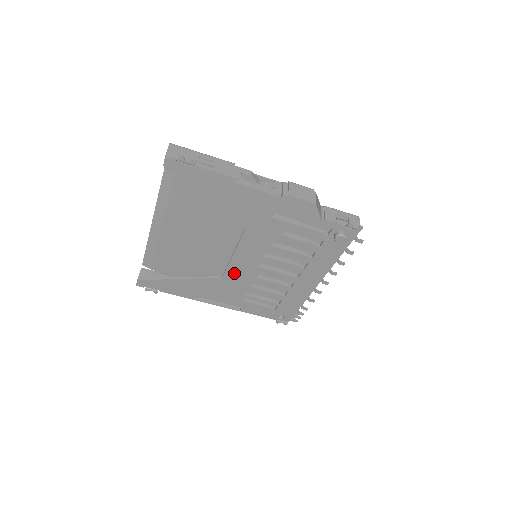
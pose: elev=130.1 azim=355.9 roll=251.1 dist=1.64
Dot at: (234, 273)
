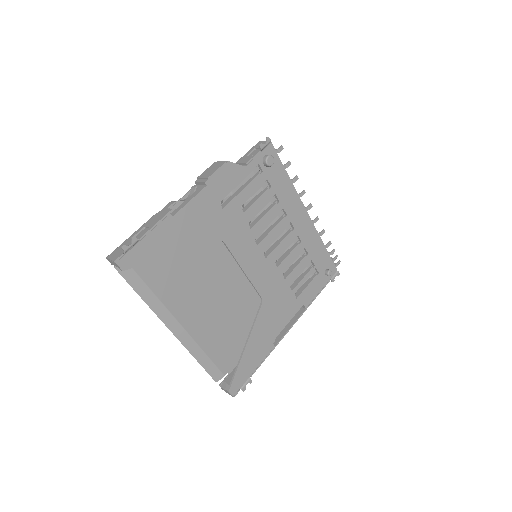
Dot at: (263, 285)
